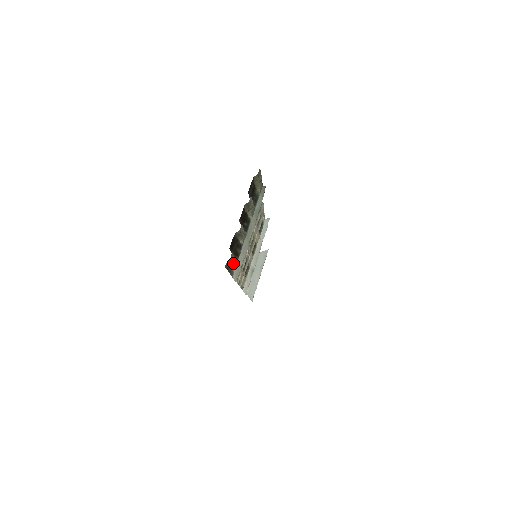
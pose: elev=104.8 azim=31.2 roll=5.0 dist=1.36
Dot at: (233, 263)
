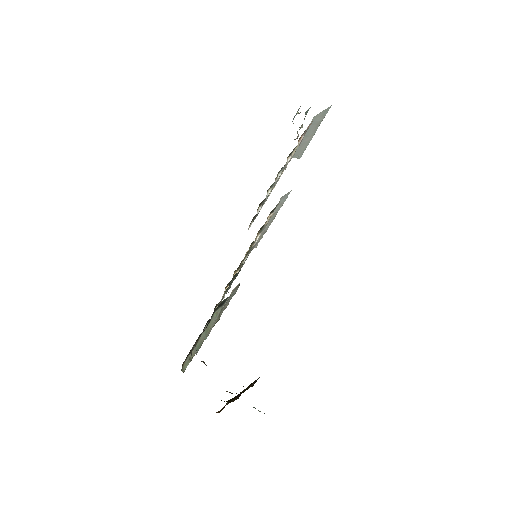
Dot at: occluded
